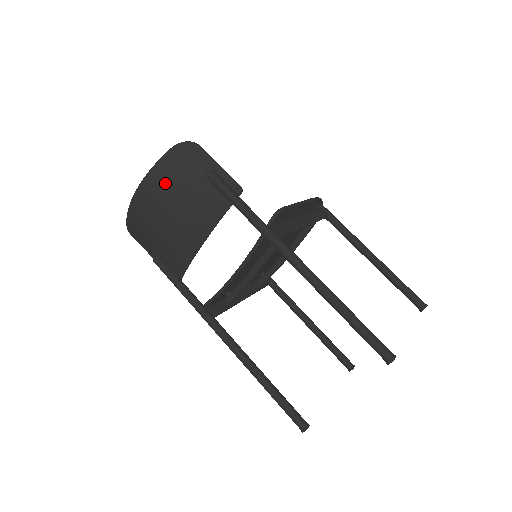
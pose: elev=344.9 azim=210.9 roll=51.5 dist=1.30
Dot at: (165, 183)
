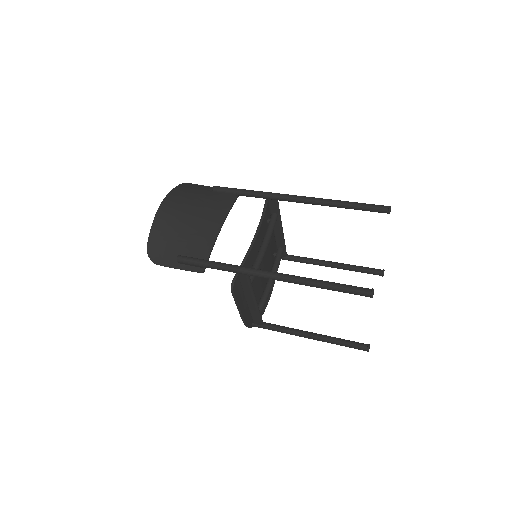
Dot at: (184, 196)
